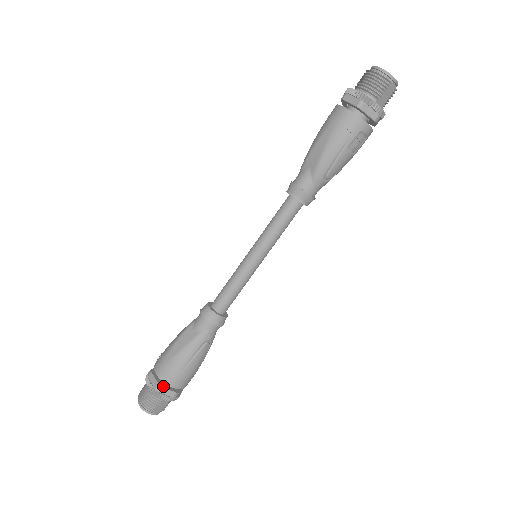
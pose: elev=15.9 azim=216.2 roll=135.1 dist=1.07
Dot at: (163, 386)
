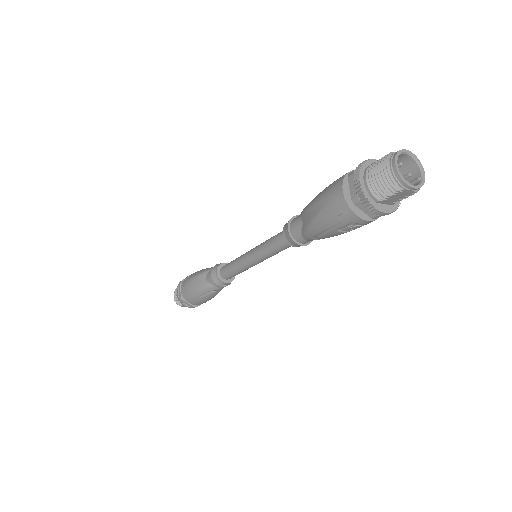
Dot at: (184, 299)
